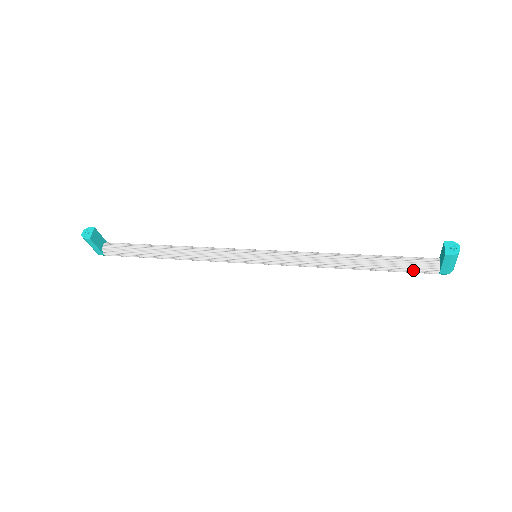
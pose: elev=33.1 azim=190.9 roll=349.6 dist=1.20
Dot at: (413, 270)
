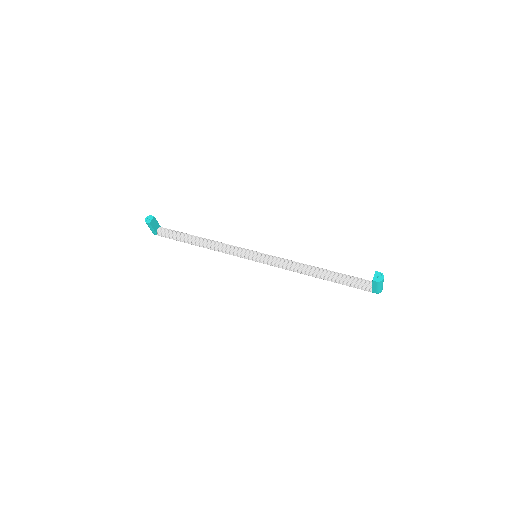
Dot at: (355, 286)
